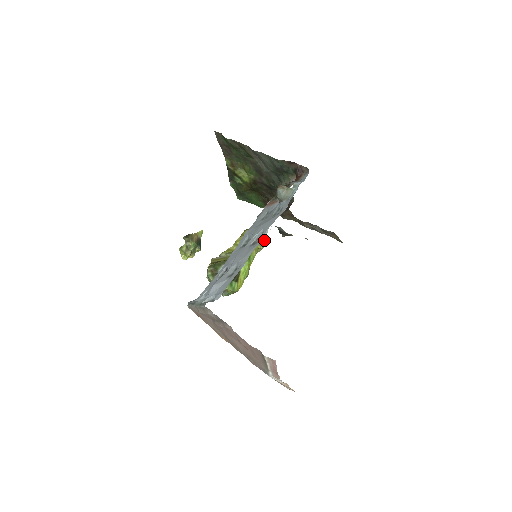
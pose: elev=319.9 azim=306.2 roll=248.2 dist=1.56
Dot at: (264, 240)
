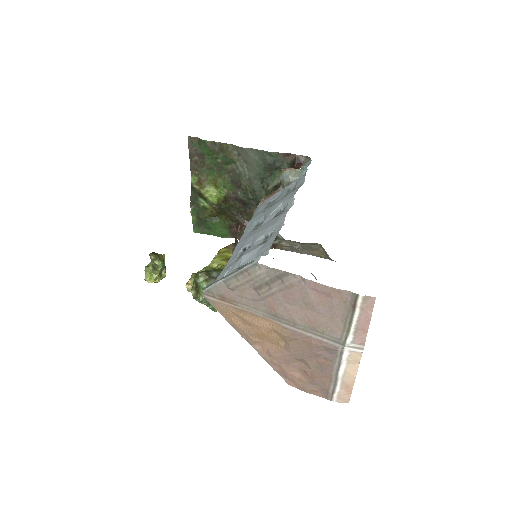
Dot at: occluded
